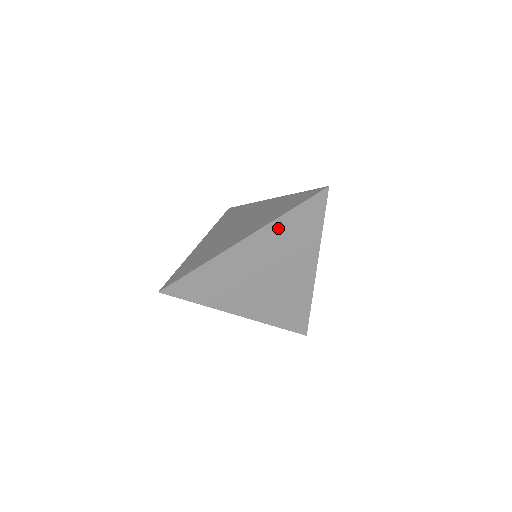
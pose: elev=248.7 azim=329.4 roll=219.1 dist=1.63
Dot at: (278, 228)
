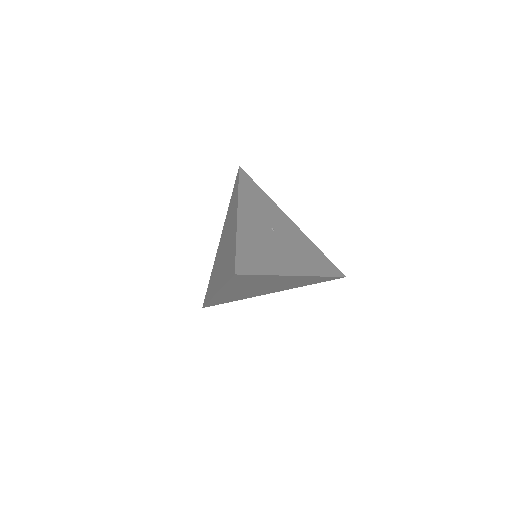
Dot at: (231, 286)
